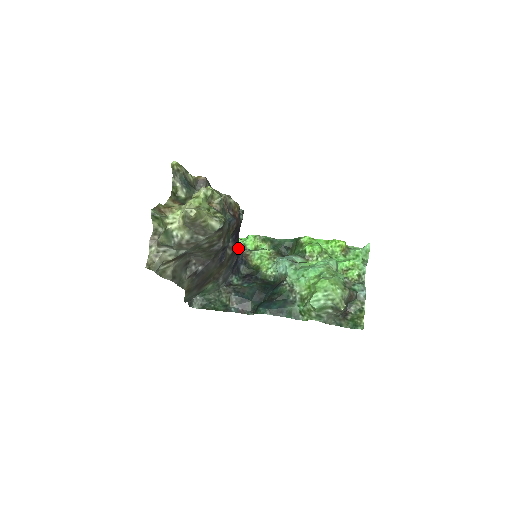
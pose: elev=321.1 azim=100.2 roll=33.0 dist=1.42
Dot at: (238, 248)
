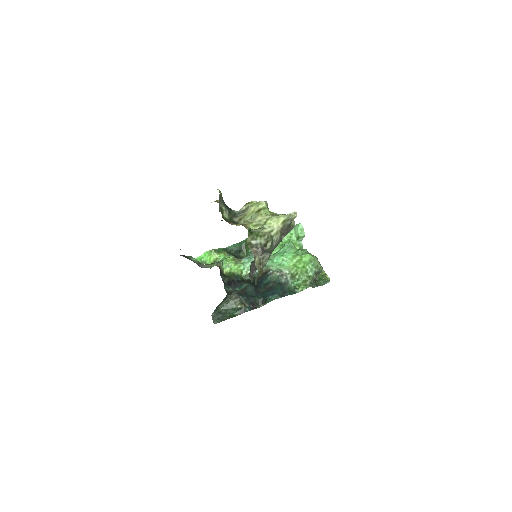
Dot at: occluded
